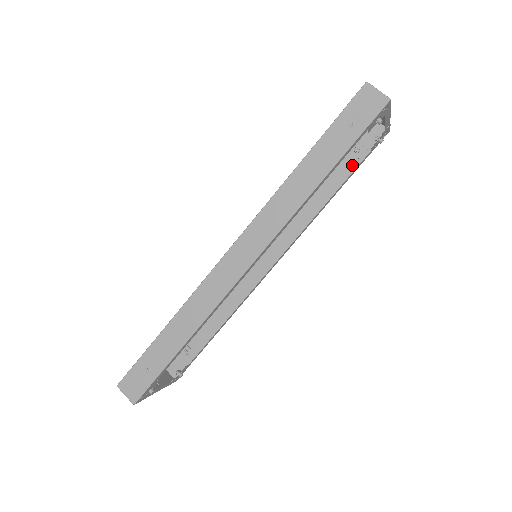
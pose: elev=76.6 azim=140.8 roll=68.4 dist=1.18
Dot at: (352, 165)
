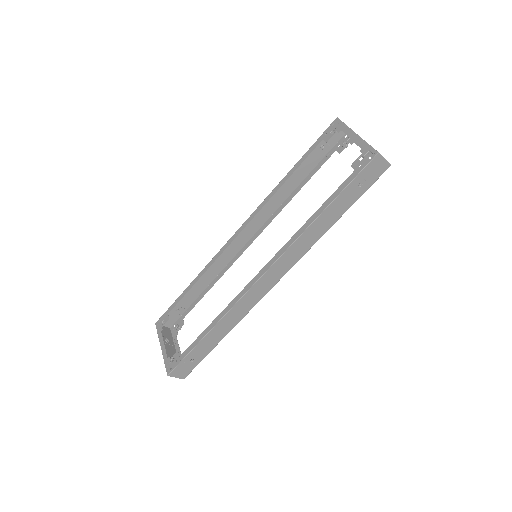
Dot at: (317, 159)
